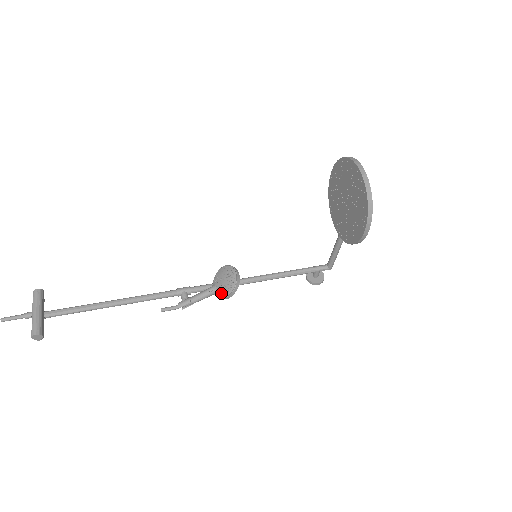
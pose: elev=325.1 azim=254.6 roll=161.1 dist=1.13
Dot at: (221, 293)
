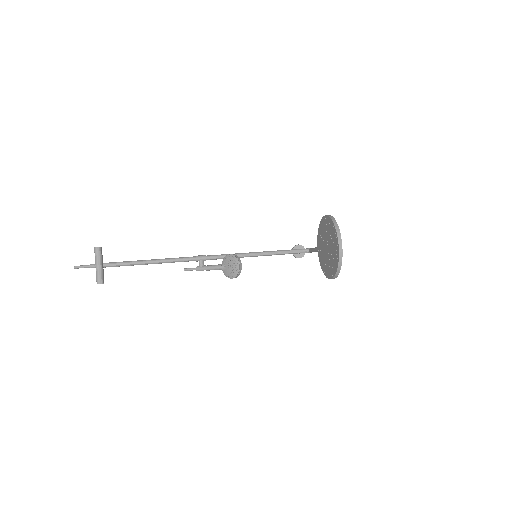
Dot at: (227, 274)
